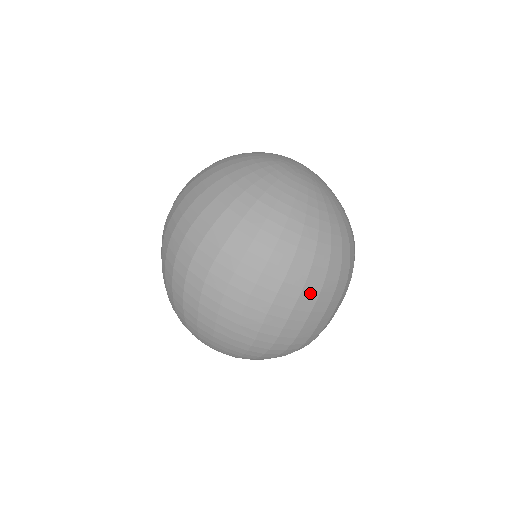
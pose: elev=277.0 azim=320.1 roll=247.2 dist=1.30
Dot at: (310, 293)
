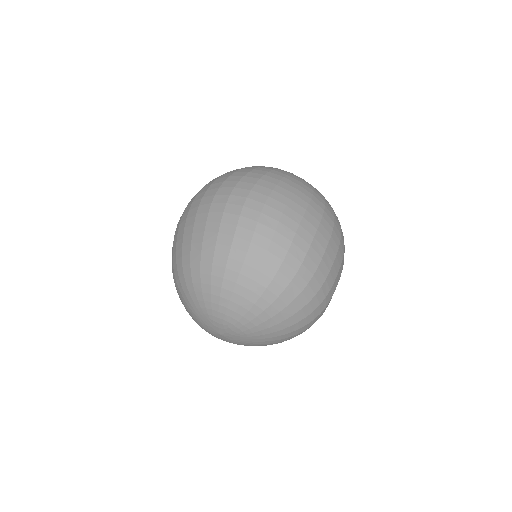
Dot at: (336, 237)
